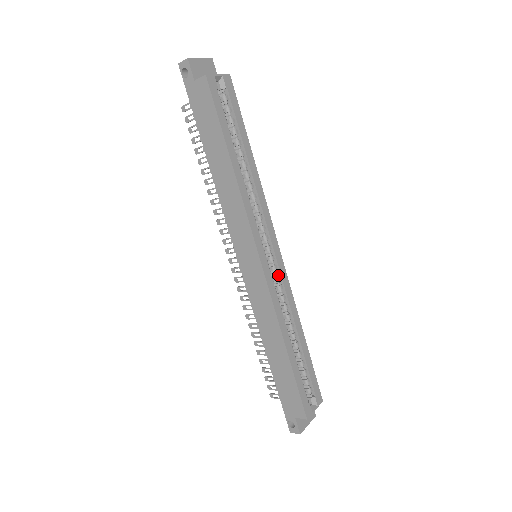
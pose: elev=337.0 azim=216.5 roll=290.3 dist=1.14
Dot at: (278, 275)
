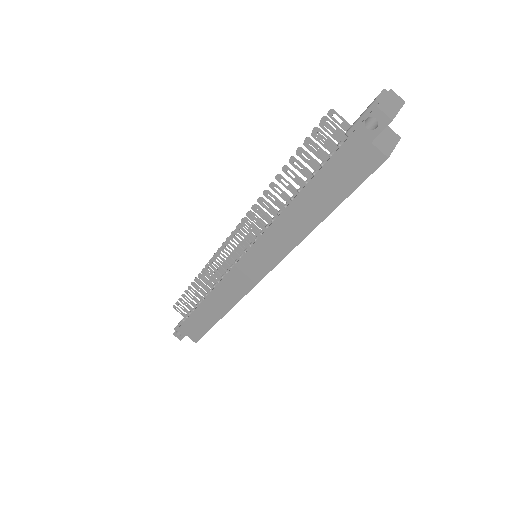
Dot at: occluded
